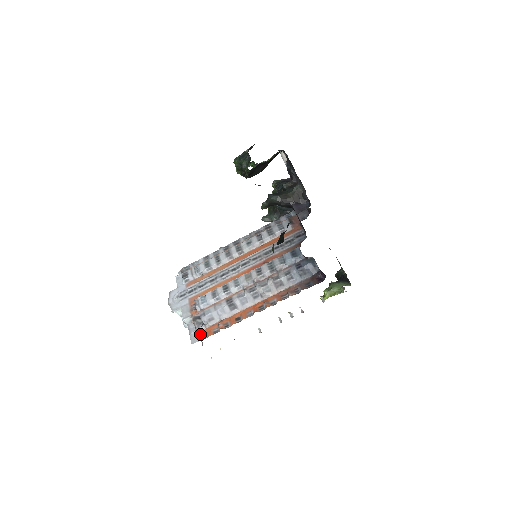
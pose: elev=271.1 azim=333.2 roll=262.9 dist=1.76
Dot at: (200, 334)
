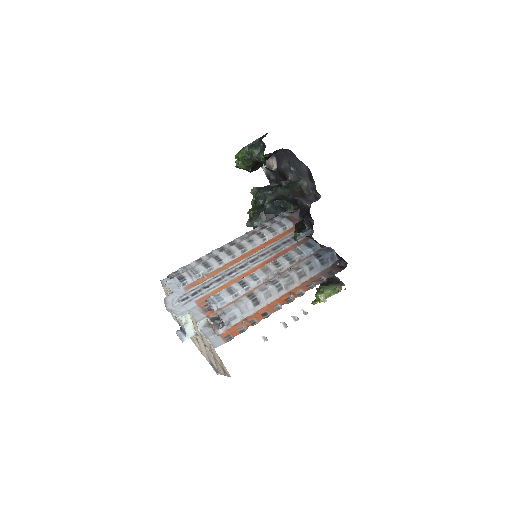
Dot at: (222, 336)
